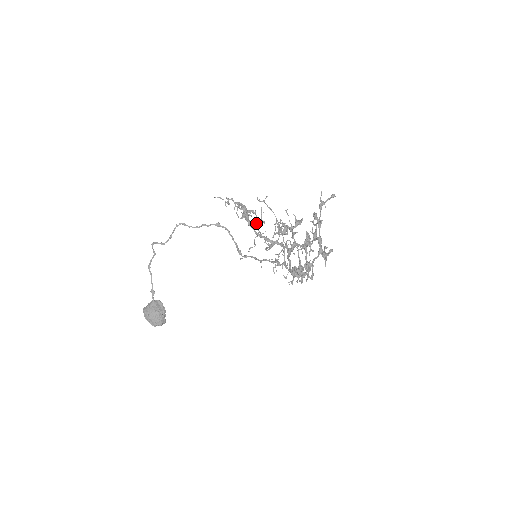
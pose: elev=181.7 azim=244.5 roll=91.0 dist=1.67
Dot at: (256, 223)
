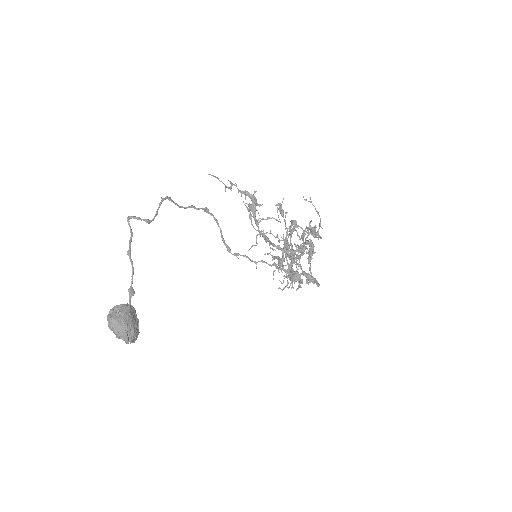
Dot at: (250, 218)
